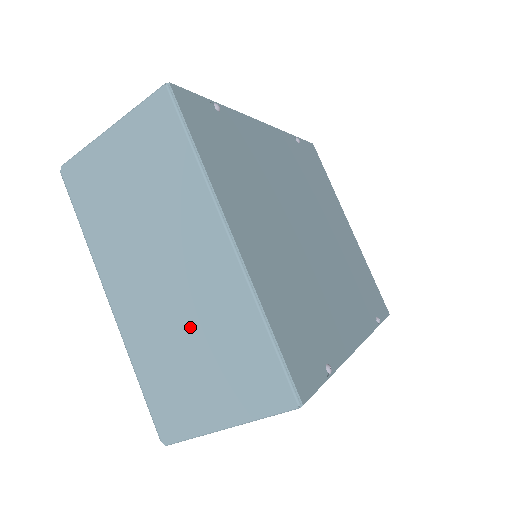
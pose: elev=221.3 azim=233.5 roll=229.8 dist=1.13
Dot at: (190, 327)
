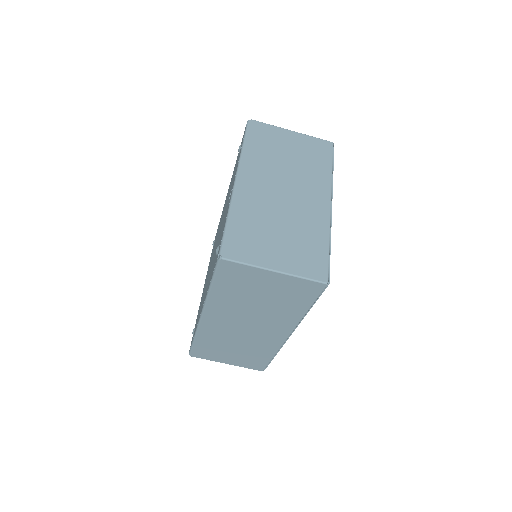
Dot at: (284, 219)
